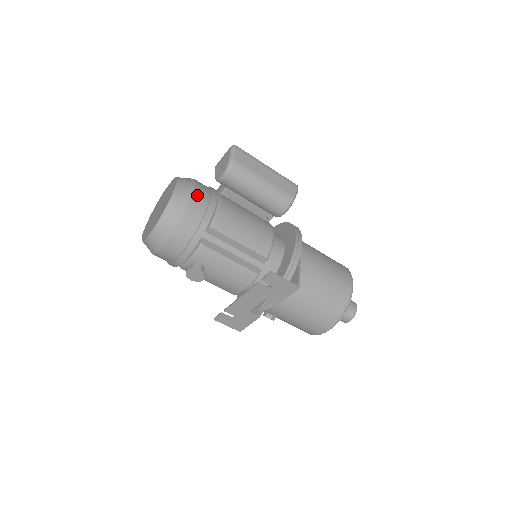
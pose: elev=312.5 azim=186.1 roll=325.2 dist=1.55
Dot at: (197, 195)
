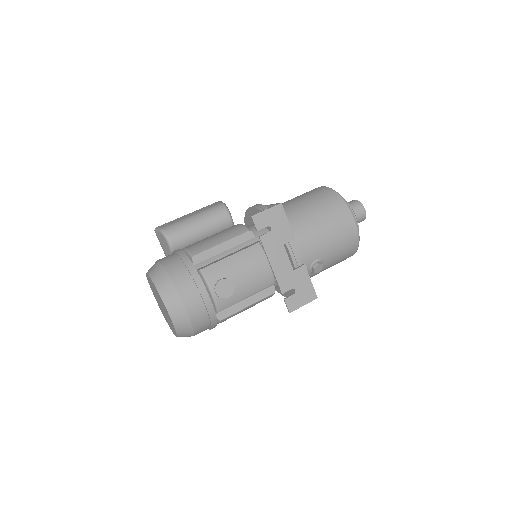
Dot at: (163, 259)
